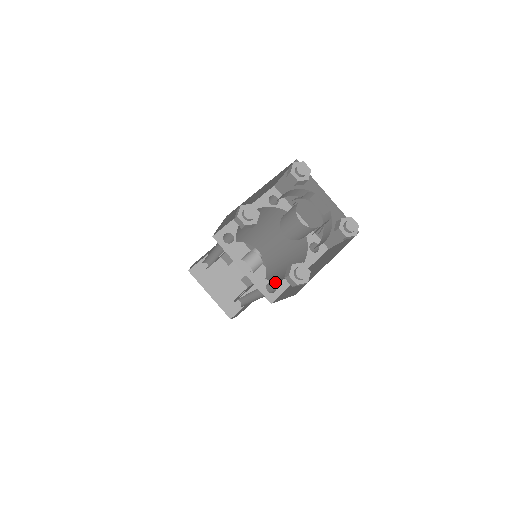
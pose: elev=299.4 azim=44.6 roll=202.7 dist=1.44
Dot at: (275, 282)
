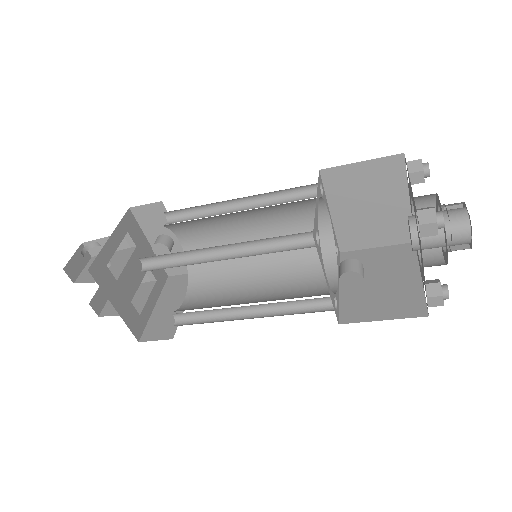
Dot at: (336, 296)
